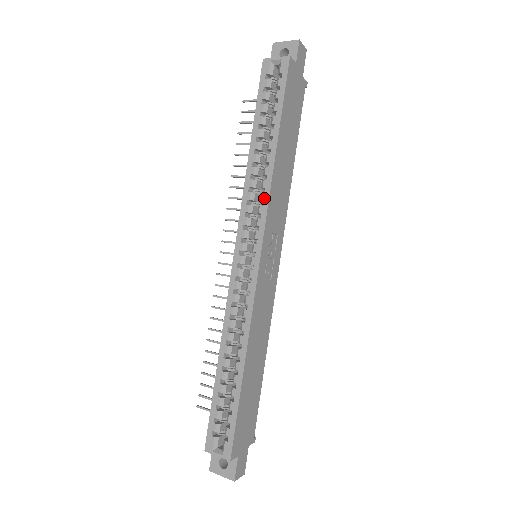
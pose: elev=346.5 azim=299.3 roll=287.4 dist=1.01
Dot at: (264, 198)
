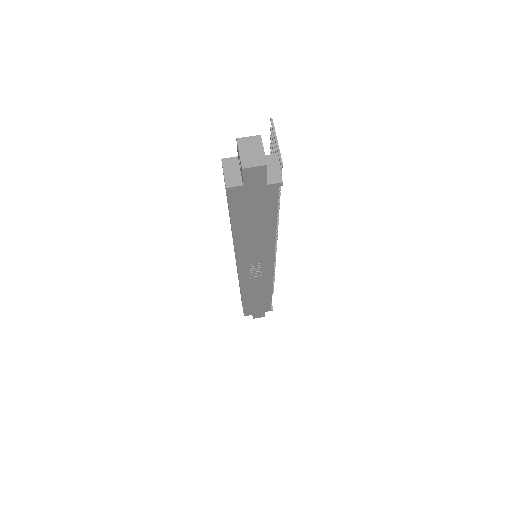
Dot at: occluded
